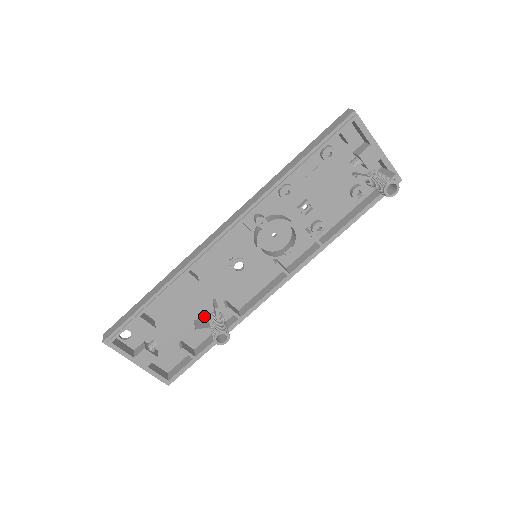
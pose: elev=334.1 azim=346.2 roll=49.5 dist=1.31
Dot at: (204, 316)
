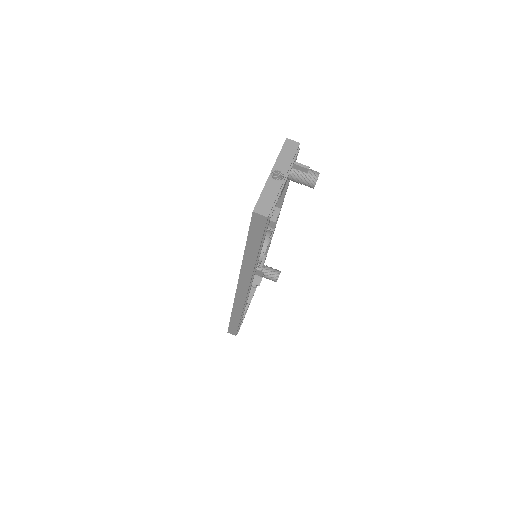
Dot at: occluded
